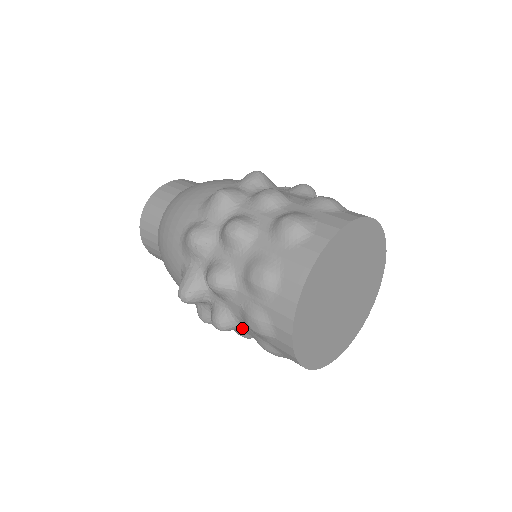
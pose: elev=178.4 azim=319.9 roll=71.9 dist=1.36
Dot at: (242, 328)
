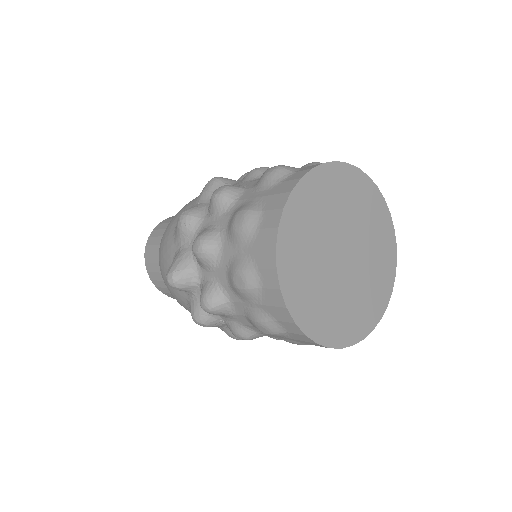
Dot at: (233, 306)
